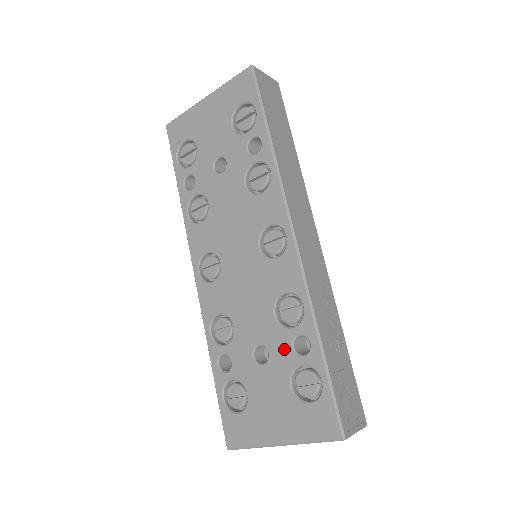
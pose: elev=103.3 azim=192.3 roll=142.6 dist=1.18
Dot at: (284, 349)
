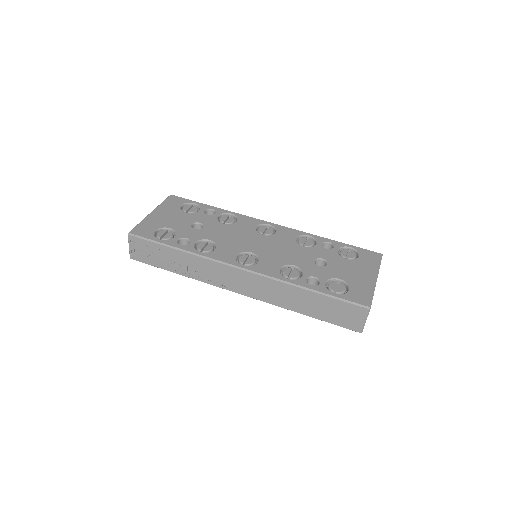
Dot at: (325, 252)
